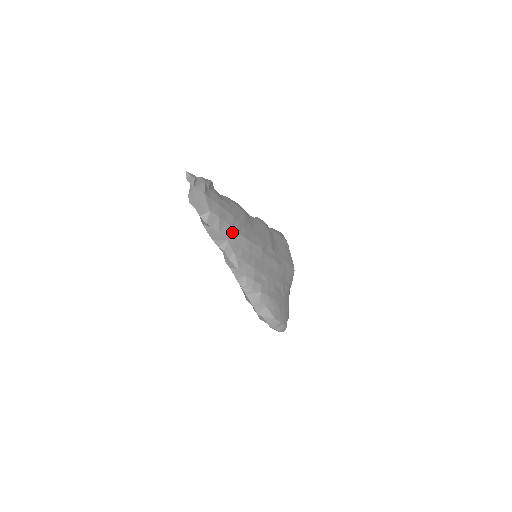
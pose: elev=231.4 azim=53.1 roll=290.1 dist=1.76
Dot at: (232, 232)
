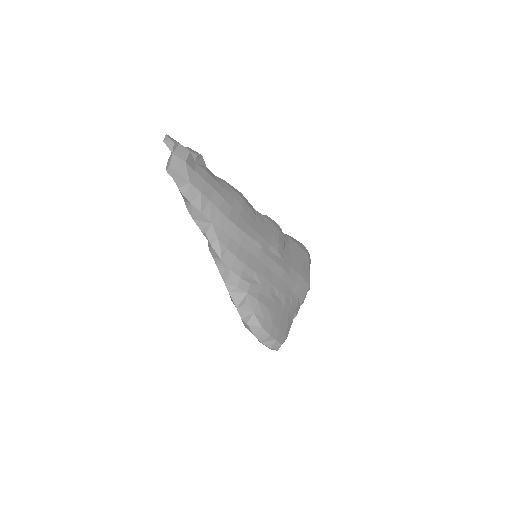
Dot at: (219, 215)
